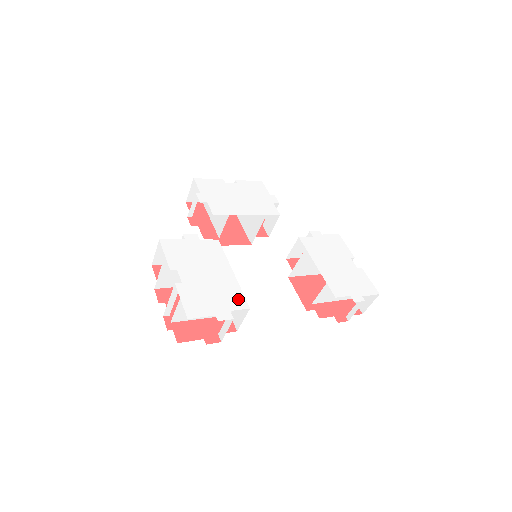
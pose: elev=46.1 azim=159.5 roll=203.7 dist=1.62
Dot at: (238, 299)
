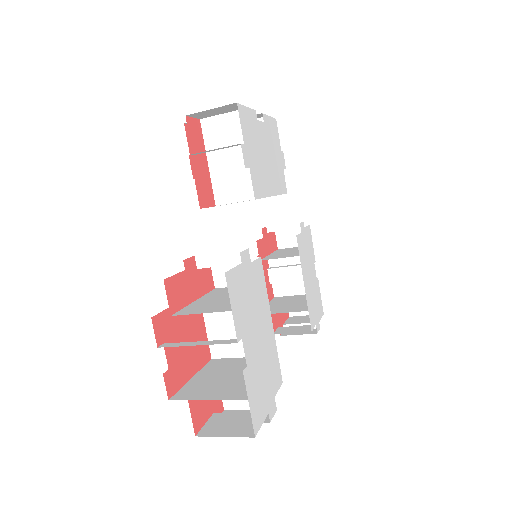
Dot at: (277, 371)
